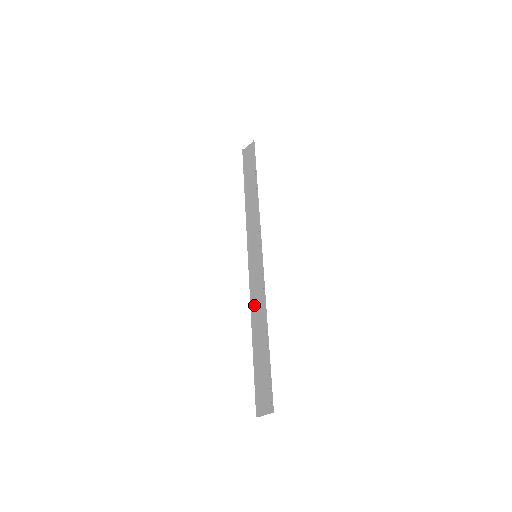
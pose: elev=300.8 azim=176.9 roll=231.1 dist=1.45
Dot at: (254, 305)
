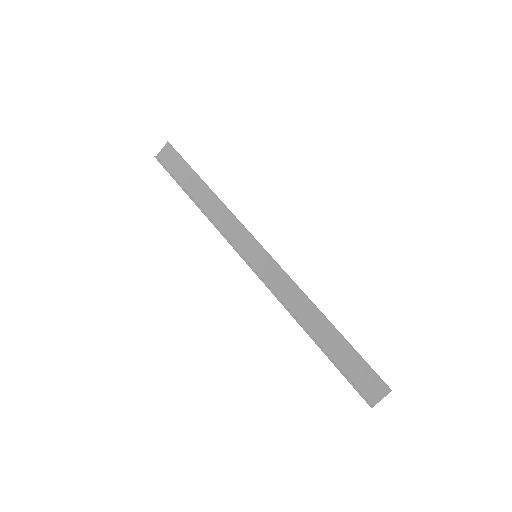
Dot at: (288, 305)
